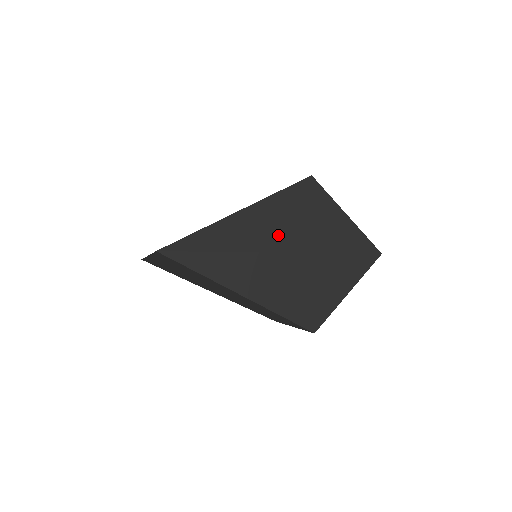
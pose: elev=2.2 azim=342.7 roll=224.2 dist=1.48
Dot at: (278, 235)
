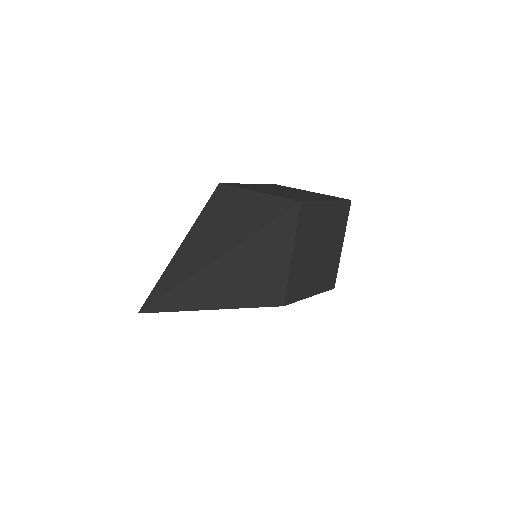
Dot at: (203, 253)
